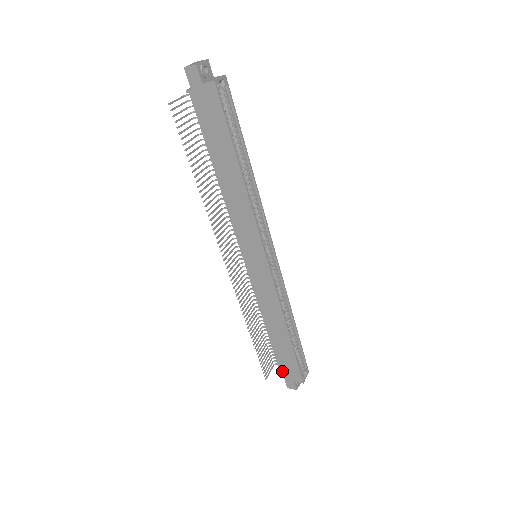
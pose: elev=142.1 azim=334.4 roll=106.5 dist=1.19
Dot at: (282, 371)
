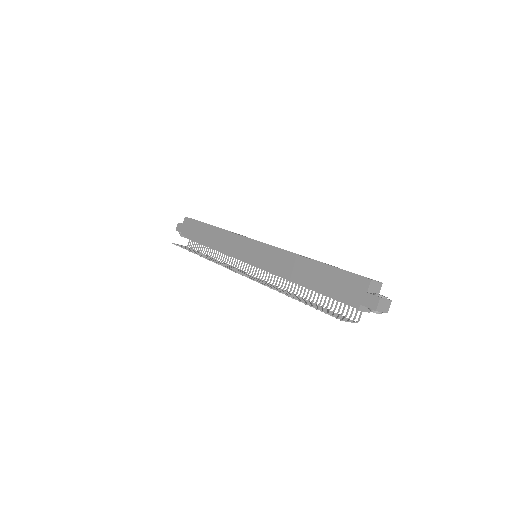
Dot at: (350, 300)
